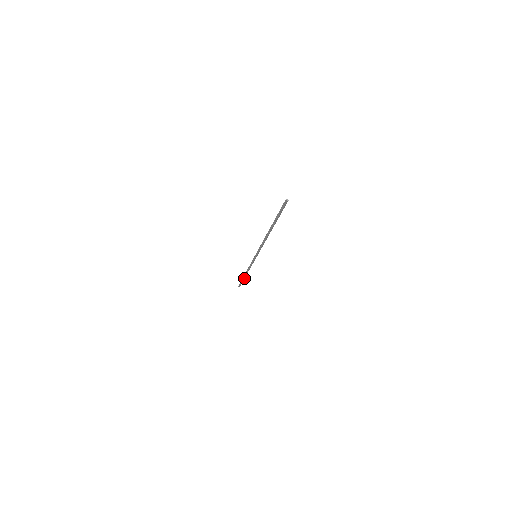
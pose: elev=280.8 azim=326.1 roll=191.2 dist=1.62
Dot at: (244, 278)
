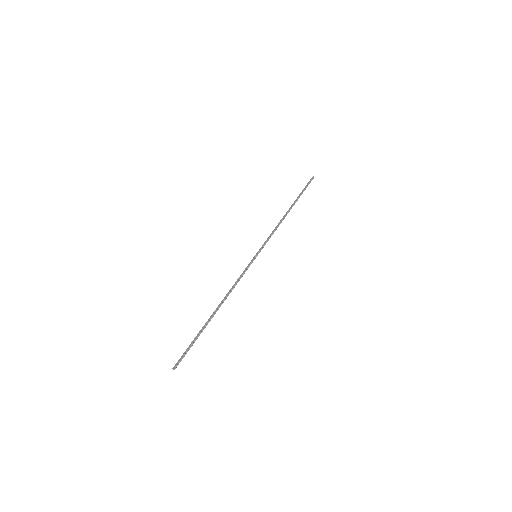
Dot at: (297, 200)
